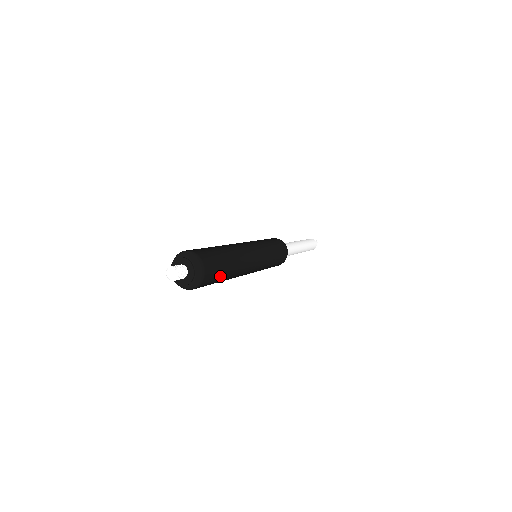
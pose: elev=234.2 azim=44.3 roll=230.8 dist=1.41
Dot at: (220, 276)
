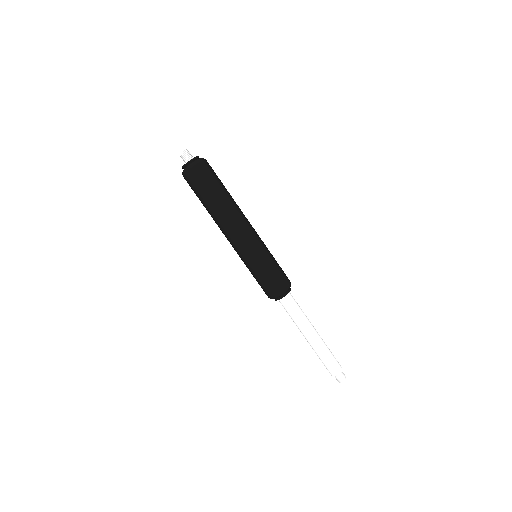
Dot at: (213, 184)
